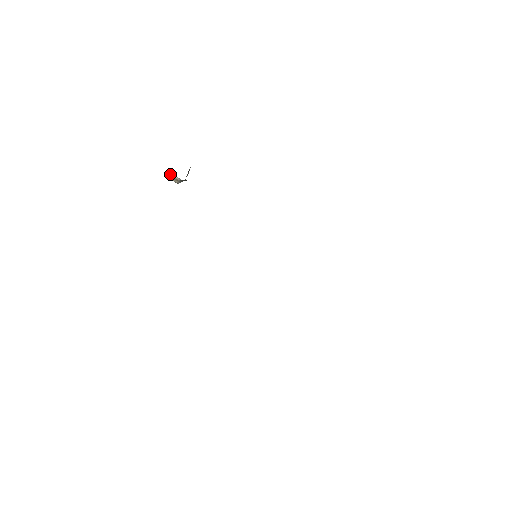
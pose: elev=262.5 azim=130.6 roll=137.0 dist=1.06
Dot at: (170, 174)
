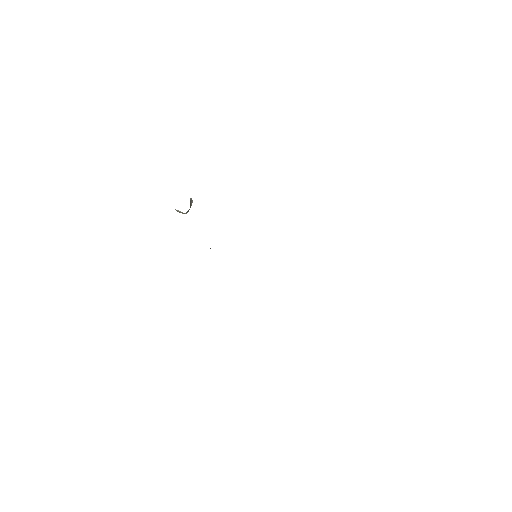
Dot at: (177, 211)
